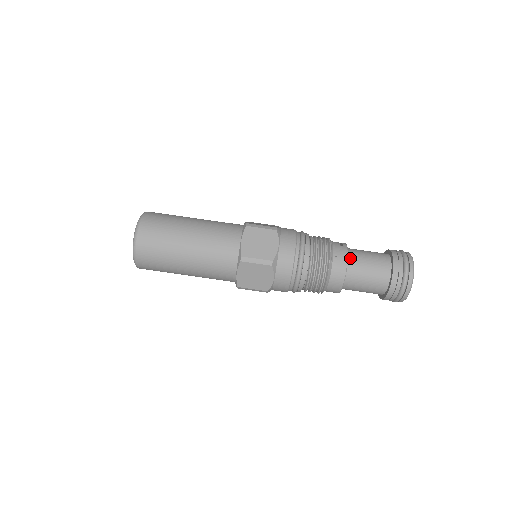
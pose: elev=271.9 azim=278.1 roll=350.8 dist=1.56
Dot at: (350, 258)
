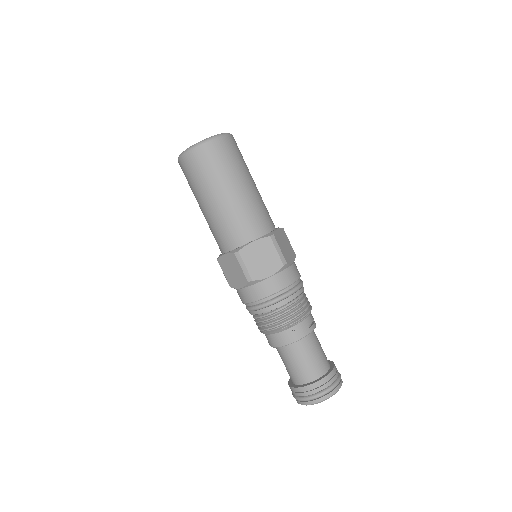
Dot at: (302, 341)
